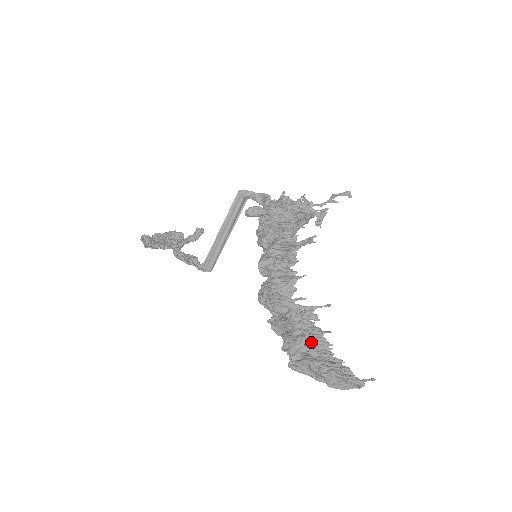
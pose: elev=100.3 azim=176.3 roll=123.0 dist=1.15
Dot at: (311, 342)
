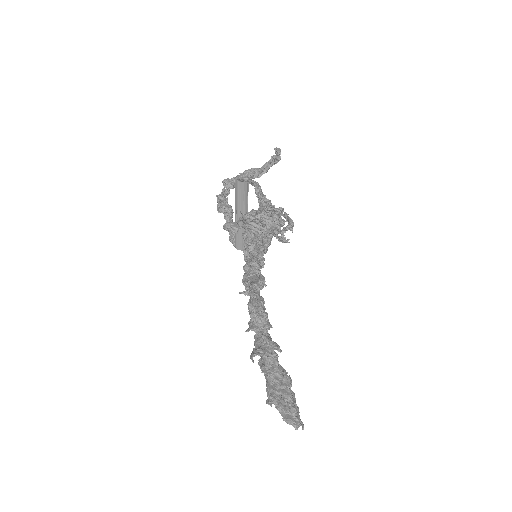
Dot at: (271, 373)
